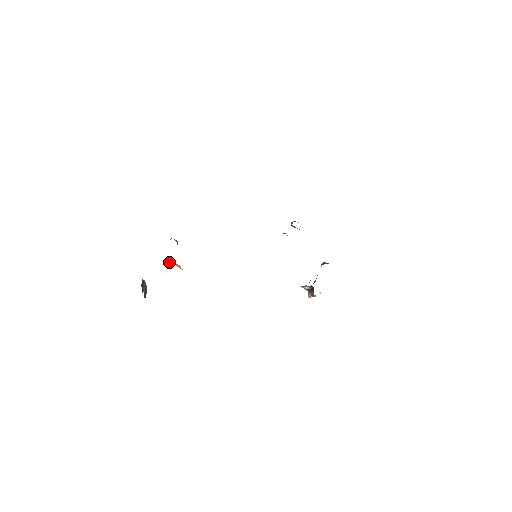
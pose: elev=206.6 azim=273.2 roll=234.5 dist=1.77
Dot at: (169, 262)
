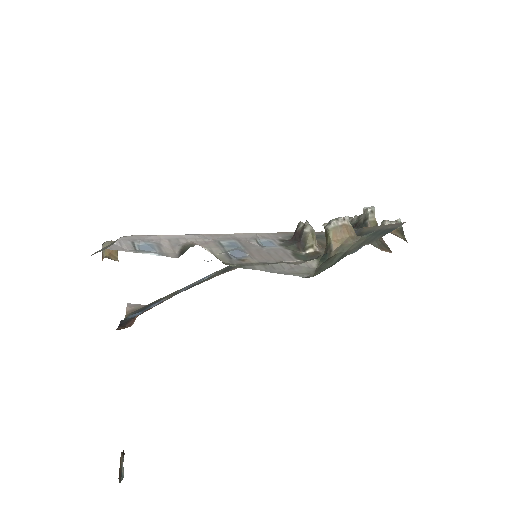
Dot at: occluded
